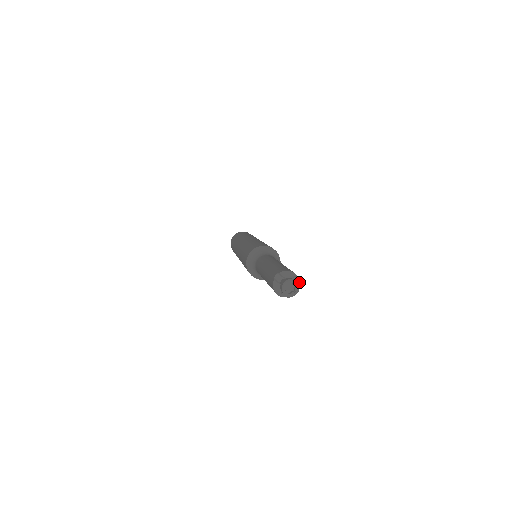
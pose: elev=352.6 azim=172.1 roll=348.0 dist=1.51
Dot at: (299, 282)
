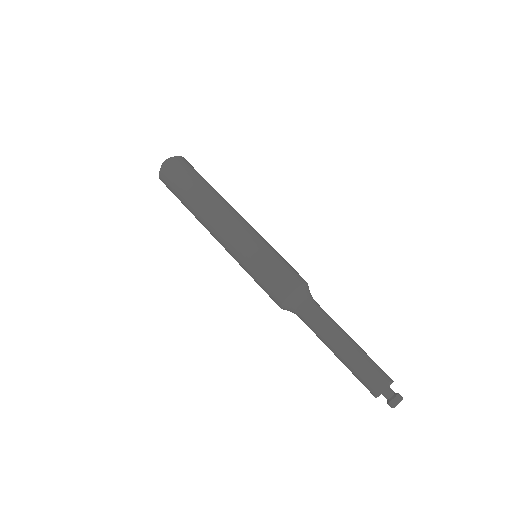
Dot at: (392, 382)
